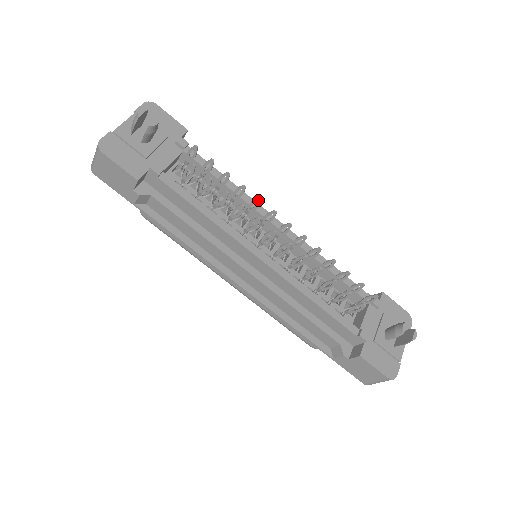
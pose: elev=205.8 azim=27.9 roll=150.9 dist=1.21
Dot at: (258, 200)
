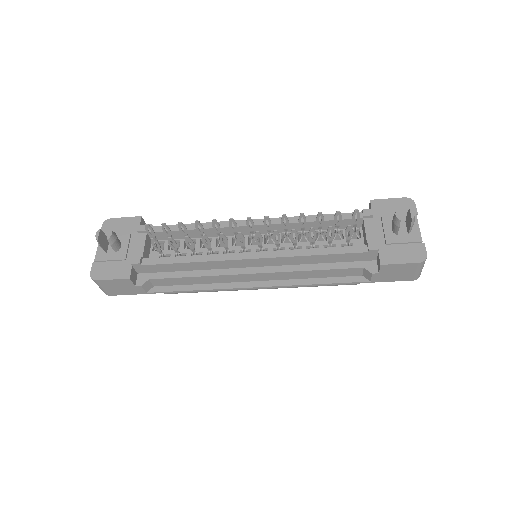
Dot at: (214, 222)
